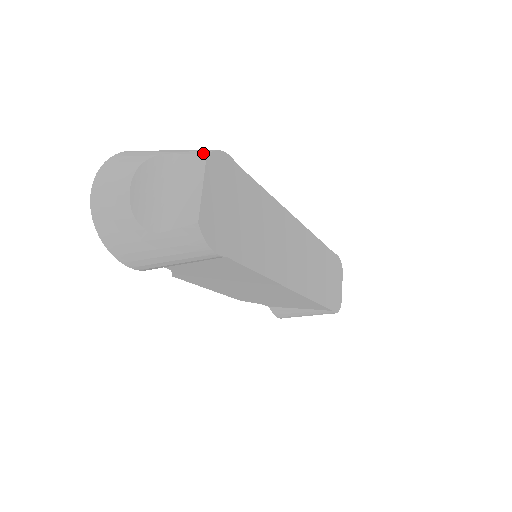
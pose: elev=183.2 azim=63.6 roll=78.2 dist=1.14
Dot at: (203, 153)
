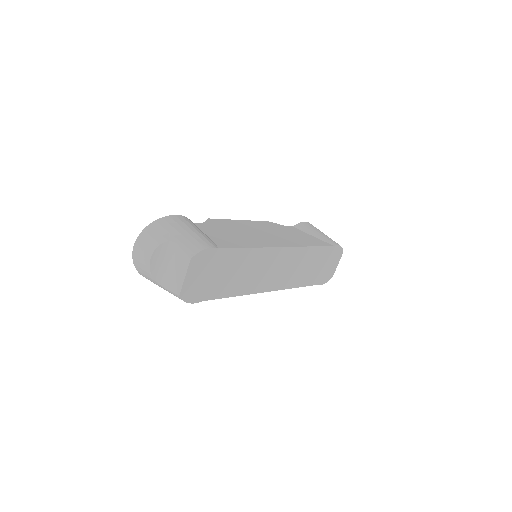
Dot at: (190, 255)
